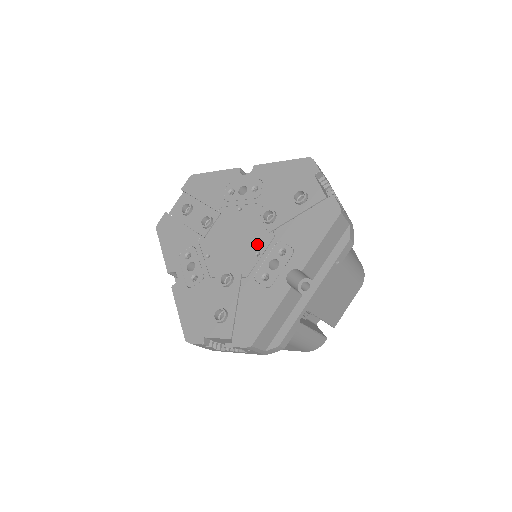
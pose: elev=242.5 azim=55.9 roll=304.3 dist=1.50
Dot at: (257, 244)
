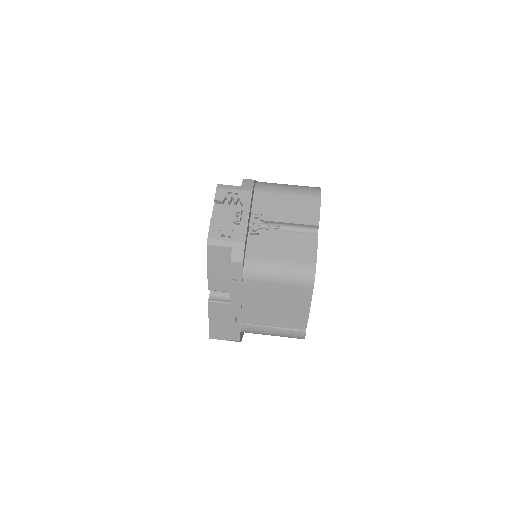
Dot at: occluded
